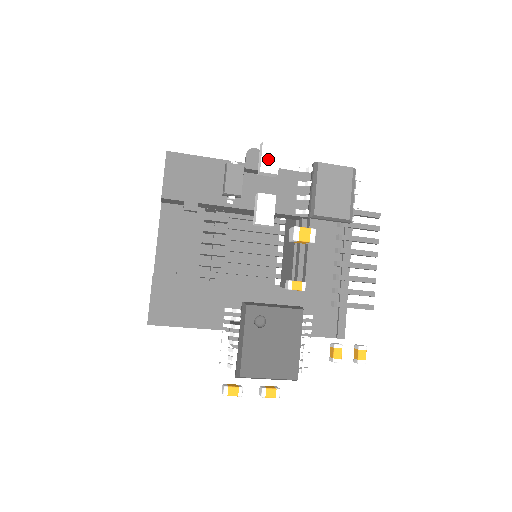
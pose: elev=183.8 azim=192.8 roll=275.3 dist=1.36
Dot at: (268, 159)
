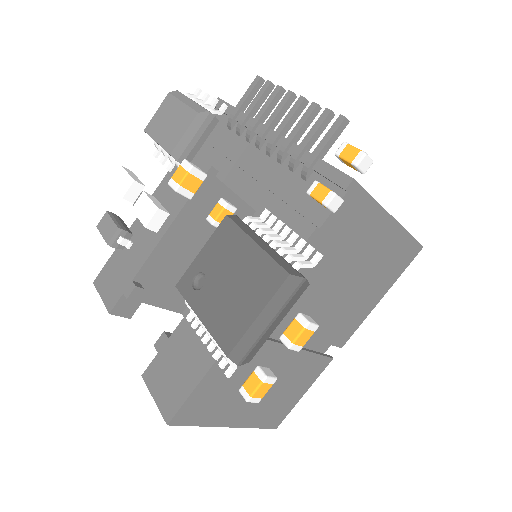
Dot at: (121, 185)
